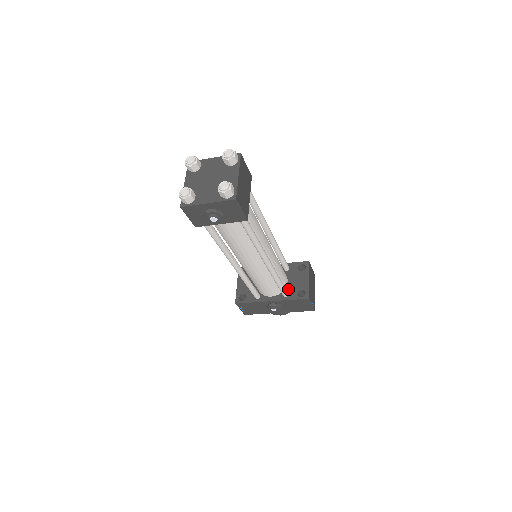
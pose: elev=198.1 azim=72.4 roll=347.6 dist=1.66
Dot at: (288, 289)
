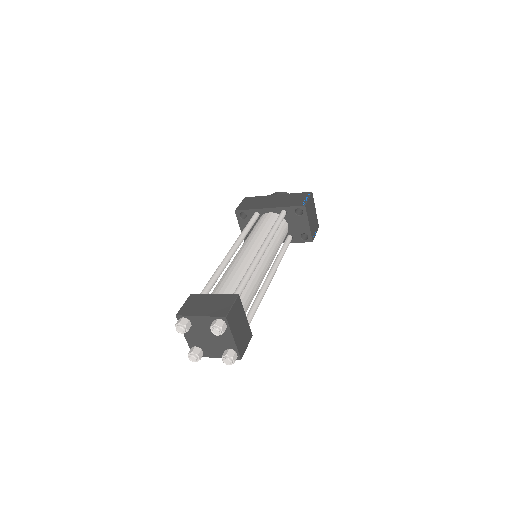
Dot at: (291, 233)
